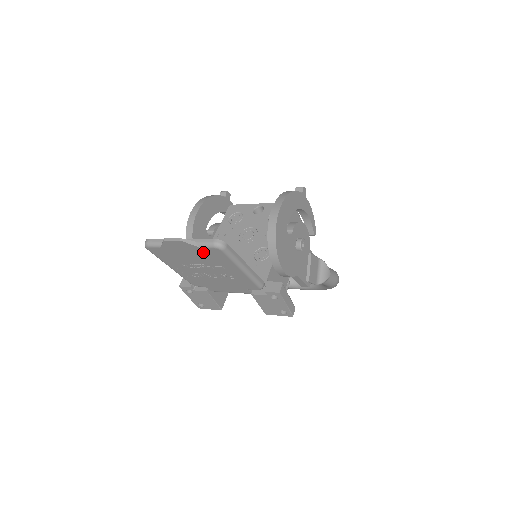
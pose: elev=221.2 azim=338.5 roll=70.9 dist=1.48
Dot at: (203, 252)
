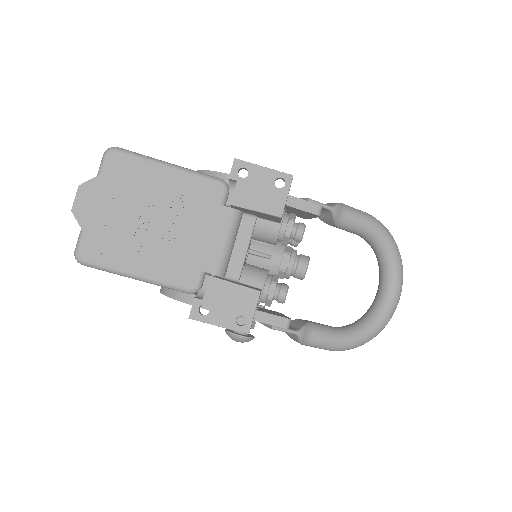
Dot at: (112, 180)
